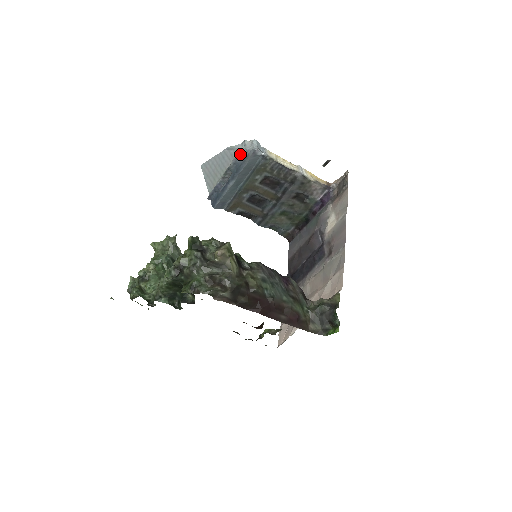
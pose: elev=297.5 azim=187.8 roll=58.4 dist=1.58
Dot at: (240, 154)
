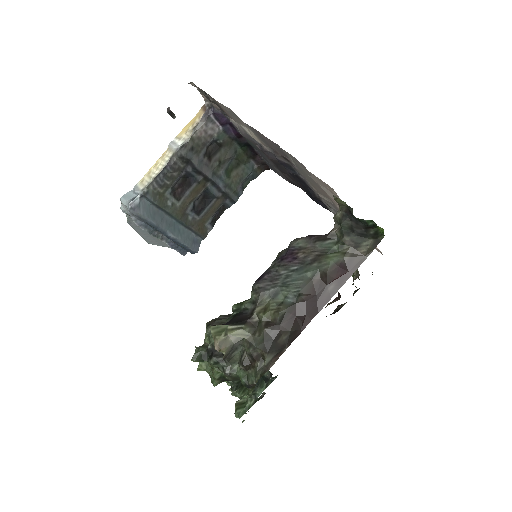
Dot at: (135, 220)
